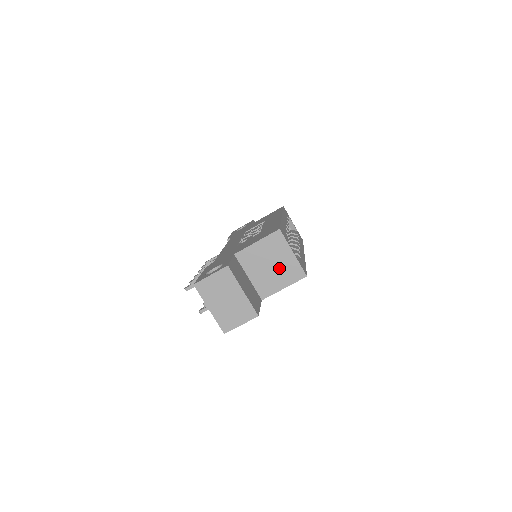
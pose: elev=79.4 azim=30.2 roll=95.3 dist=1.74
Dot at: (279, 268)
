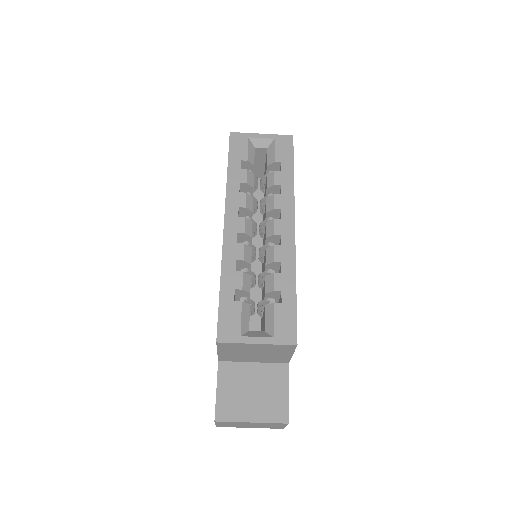
Dot at: (264, 352)
